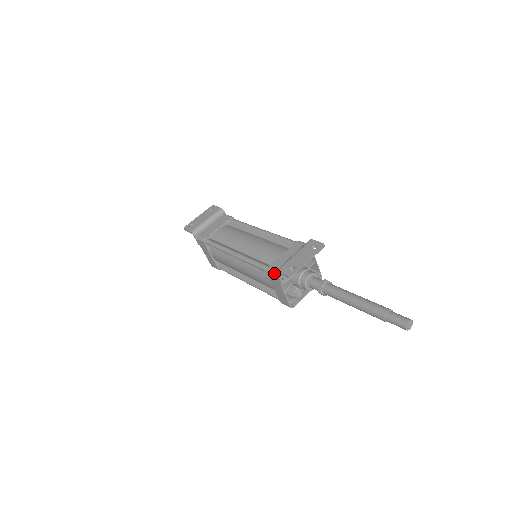
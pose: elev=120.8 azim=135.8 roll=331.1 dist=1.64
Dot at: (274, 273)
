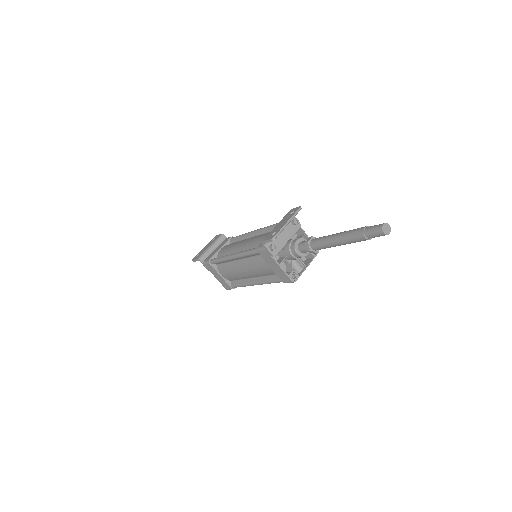
Dot at: (262, 247)
